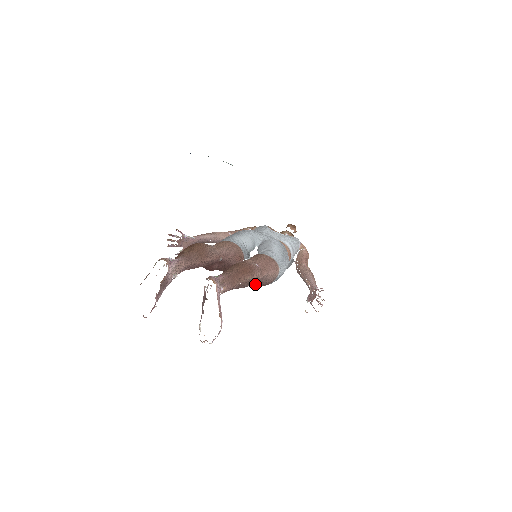
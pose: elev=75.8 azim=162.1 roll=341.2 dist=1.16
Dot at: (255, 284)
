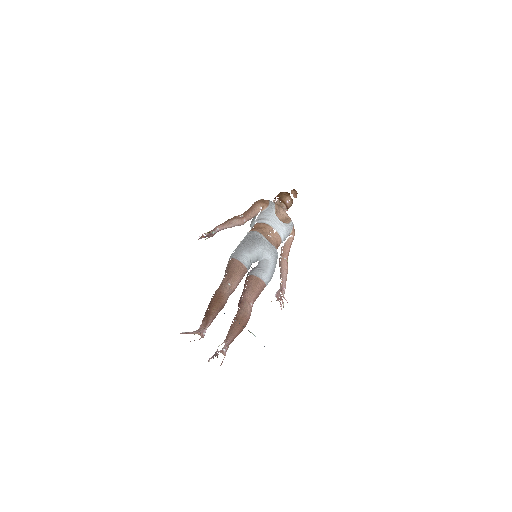
Dot at: occluded
